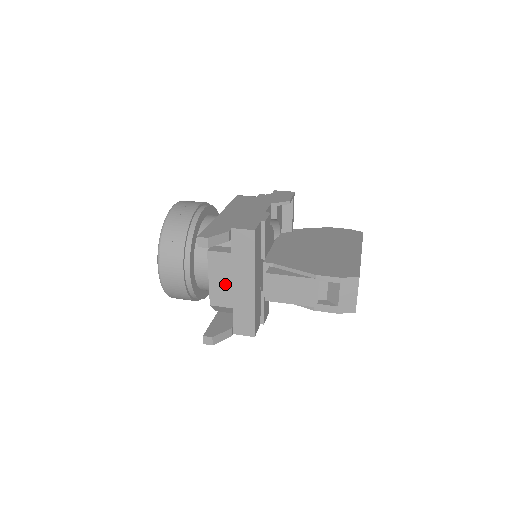
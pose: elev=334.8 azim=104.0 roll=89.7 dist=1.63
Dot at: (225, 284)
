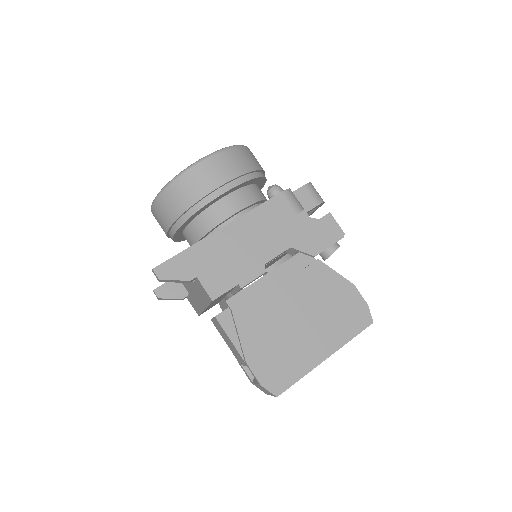
Dot at: occluded
